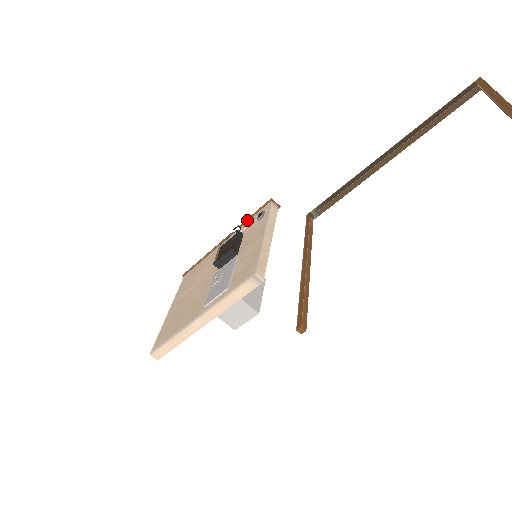
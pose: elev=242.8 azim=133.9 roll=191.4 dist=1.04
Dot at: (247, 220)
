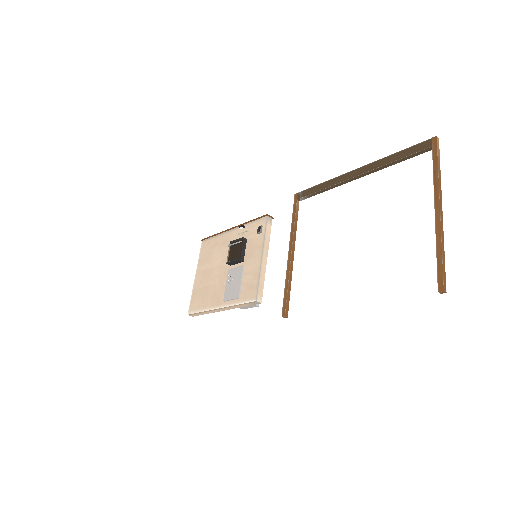
Dot at: (249, 222)
